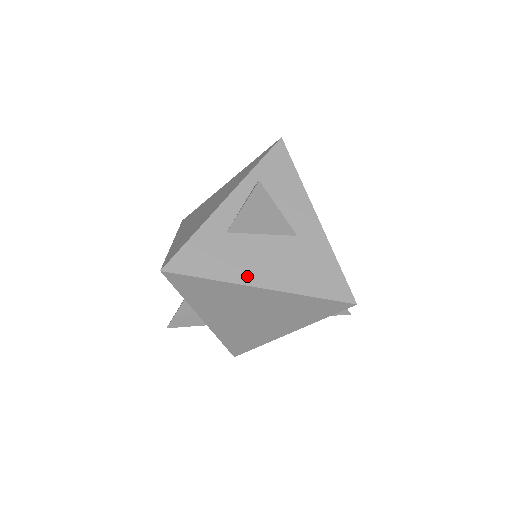
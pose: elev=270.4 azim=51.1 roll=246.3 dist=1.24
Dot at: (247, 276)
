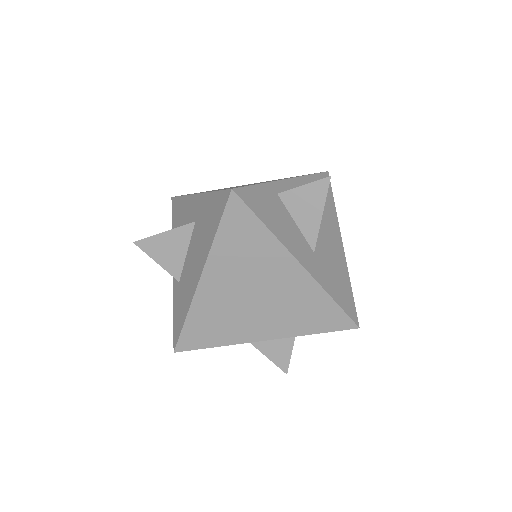
Dot at: occluded
